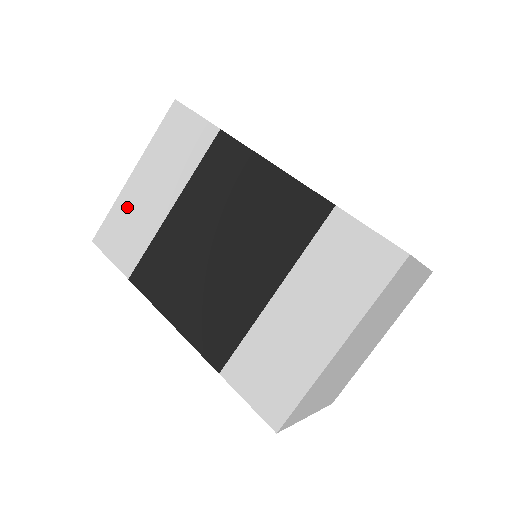
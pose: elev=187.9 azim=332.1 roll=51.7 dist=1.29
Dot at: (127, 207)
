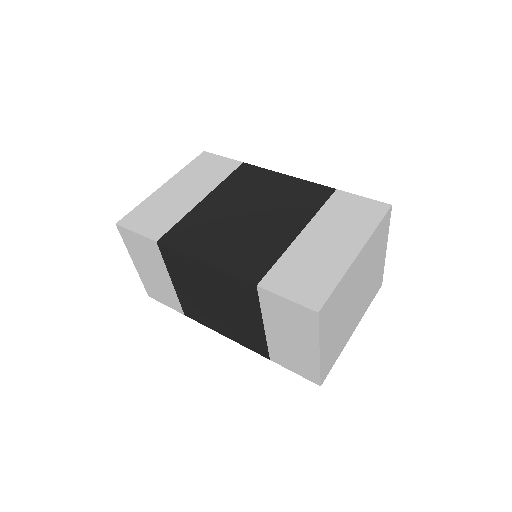
Dot at: (157, 202)
